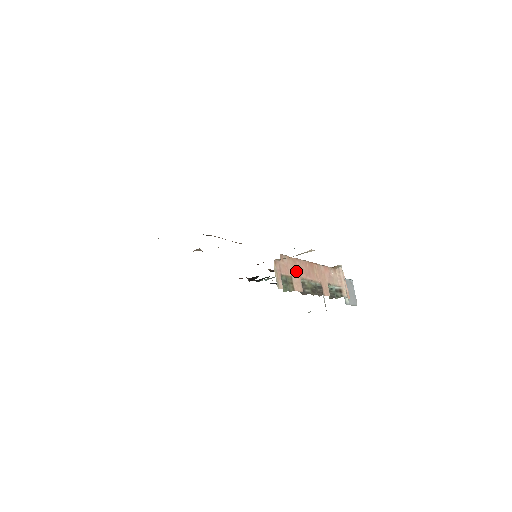
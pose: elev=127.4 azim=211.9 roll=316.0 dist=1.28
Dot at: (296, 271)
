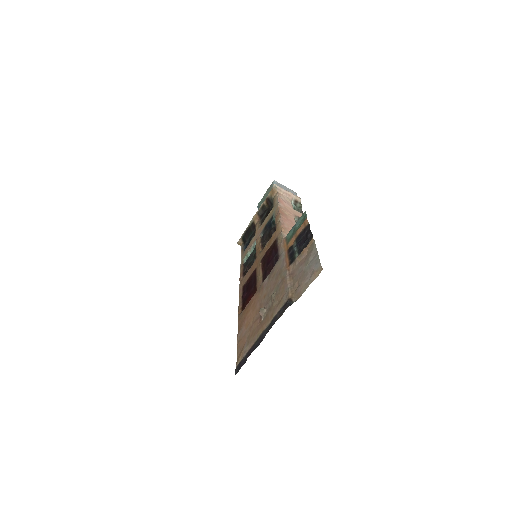
Dot at: occluded
